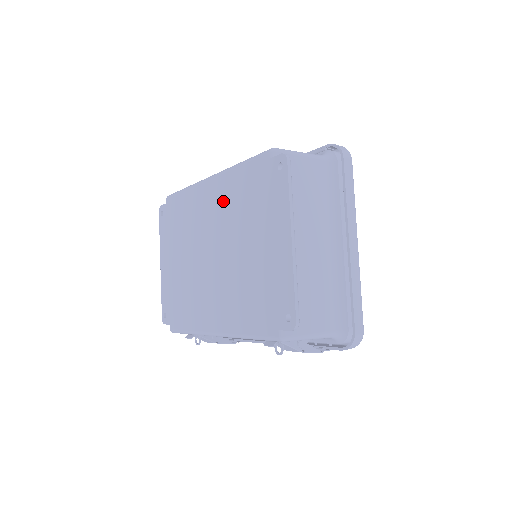
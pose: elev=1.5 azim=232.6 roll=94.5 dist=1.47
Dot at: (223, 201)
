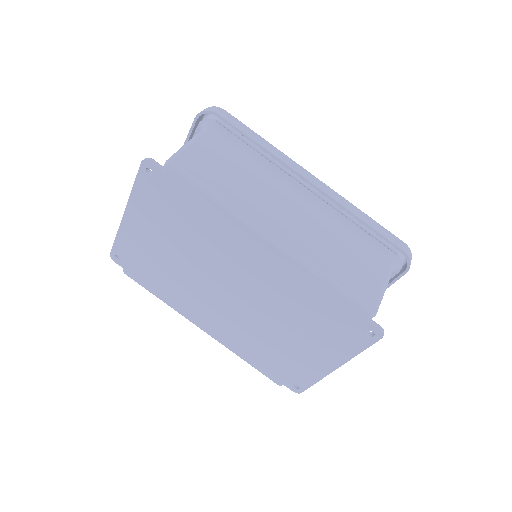
Dot at: (278, 279)
